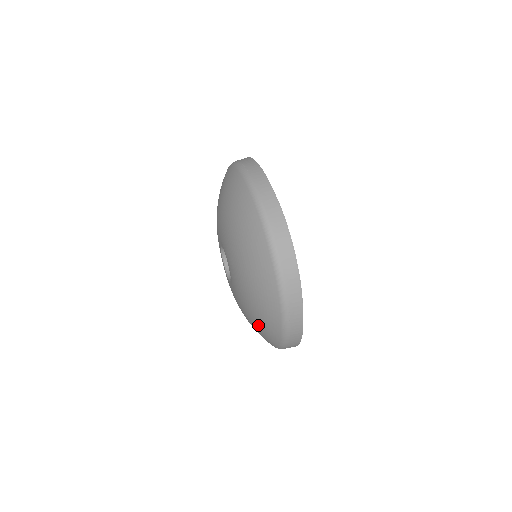
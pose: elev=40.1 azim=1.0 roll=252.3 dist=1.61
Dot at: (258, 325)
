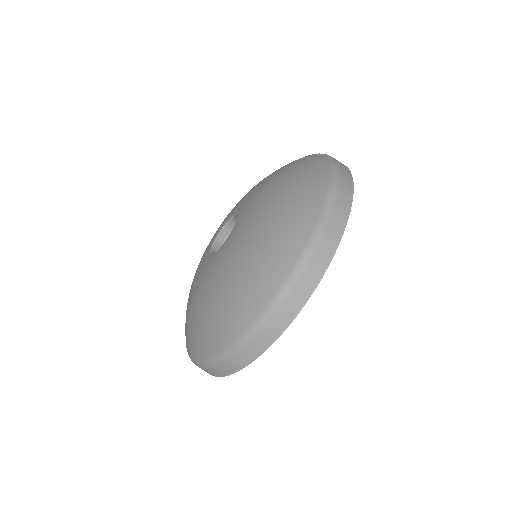
Dot at: (239, 284)
